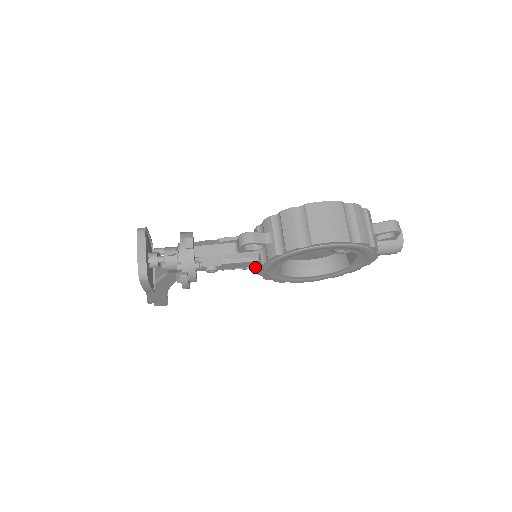
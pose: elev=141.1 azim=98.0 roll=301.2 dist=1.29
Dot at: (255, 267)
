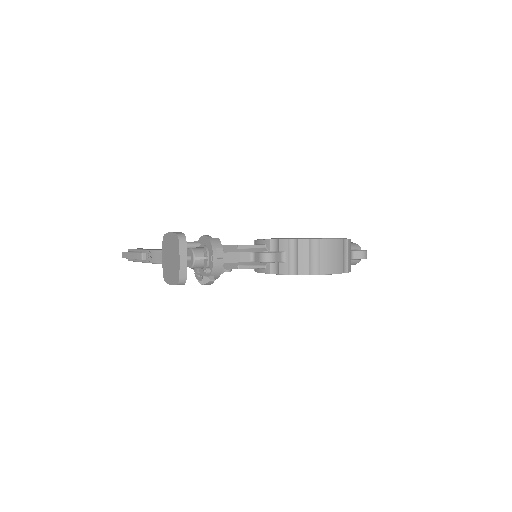
Dot at: occluded
